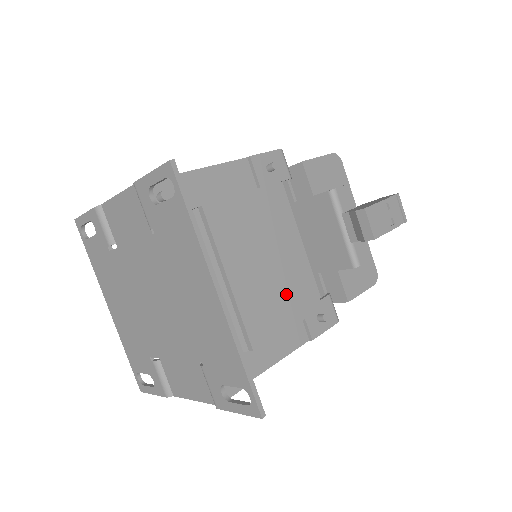
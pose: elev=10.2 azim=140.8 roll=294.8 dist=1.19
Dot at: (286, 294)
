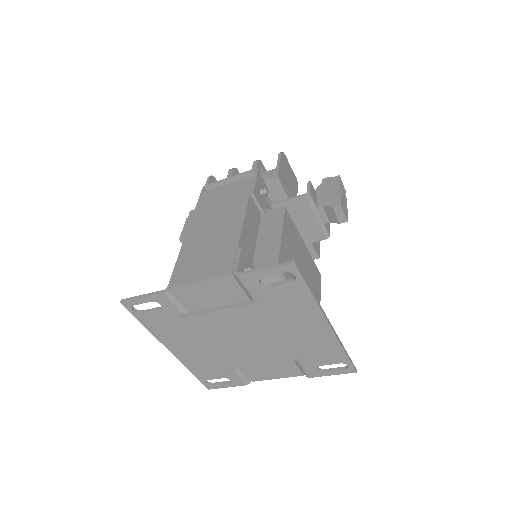
Dot at: (313, 284)
